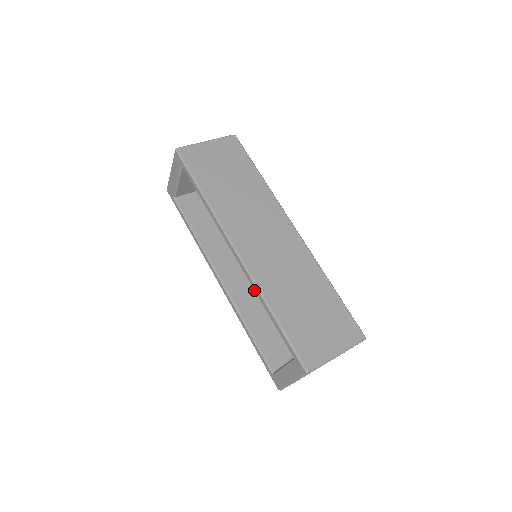
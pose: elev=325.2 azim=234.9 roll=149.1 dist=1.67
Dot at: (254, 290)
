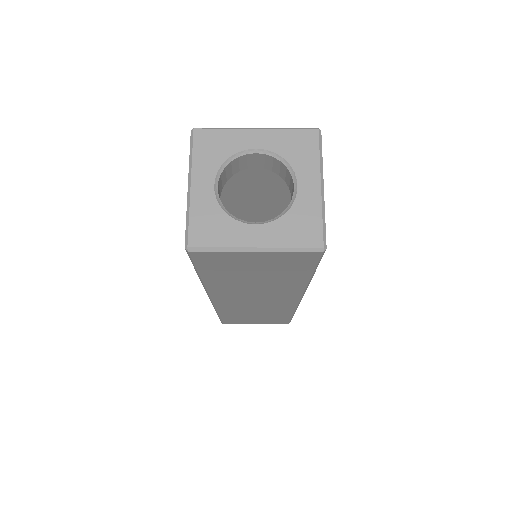
Dot at: occluded
